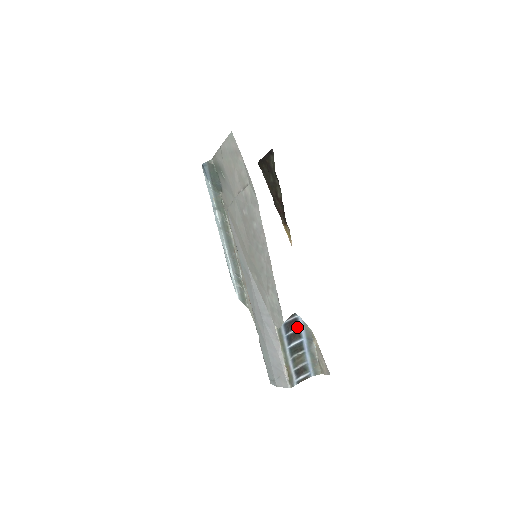
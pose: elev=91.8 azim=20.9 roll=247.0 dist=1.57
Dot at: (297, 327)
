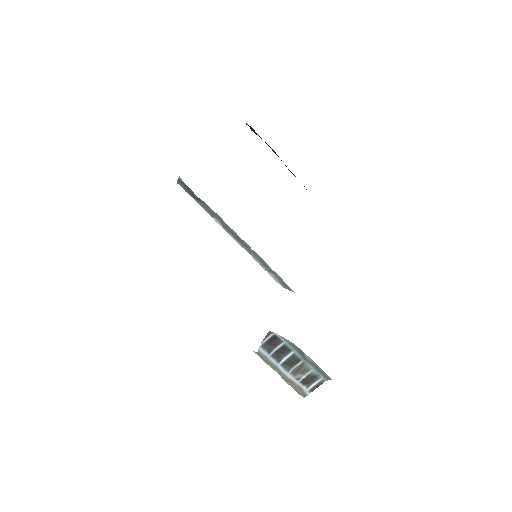
Dot at: (280, 343)
